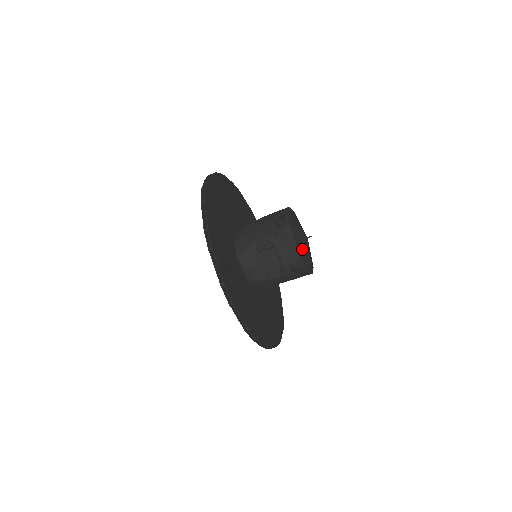
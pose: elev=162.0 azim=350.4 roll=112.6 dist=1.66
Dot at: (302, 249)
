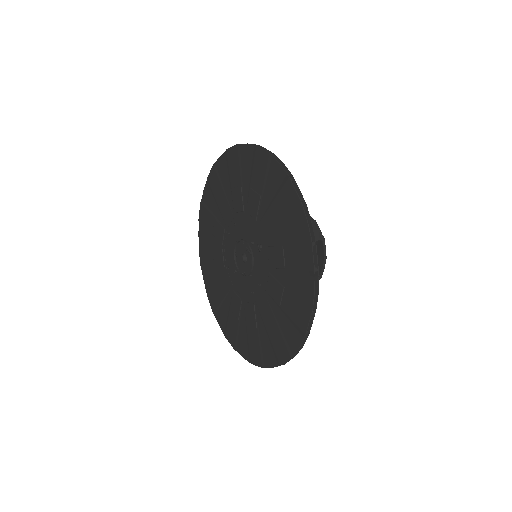
Dot at: occluded
